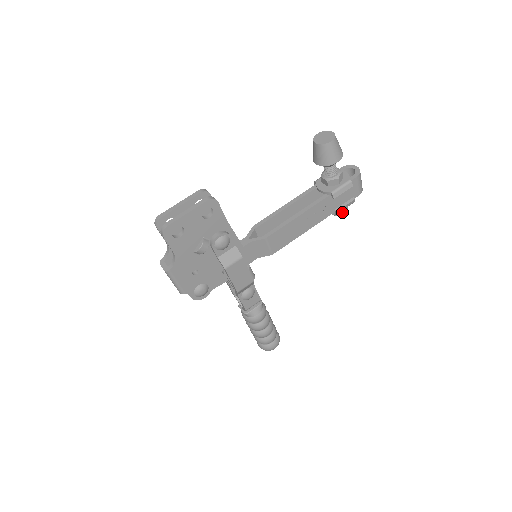
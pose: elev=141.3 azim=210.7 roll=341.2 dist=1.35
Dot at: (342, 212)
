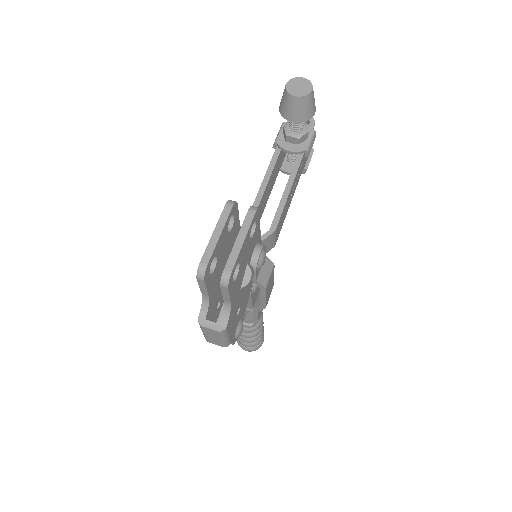
Dot at: occluded
